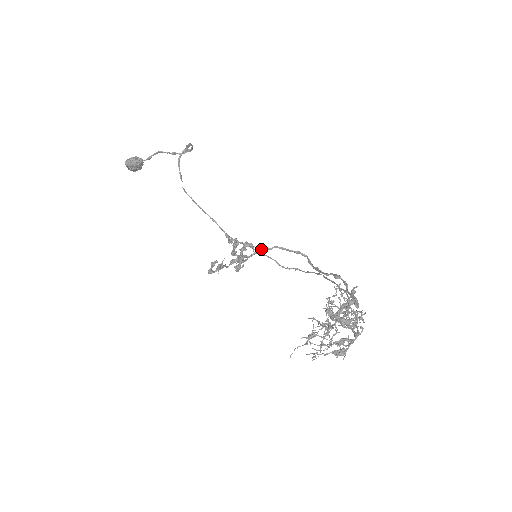
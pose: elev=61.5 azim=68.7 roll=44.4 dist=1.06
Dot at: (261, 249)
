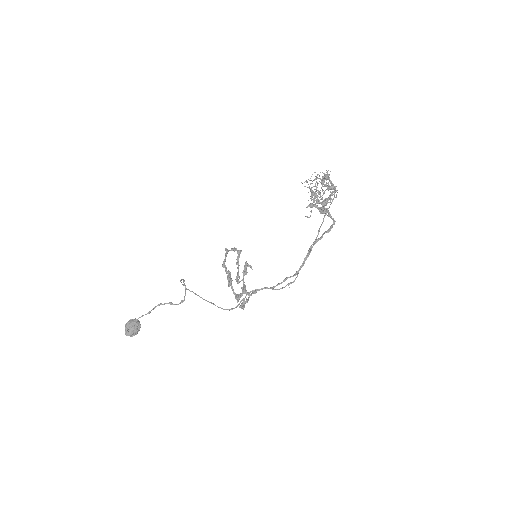
Dot at: (257, 289)
